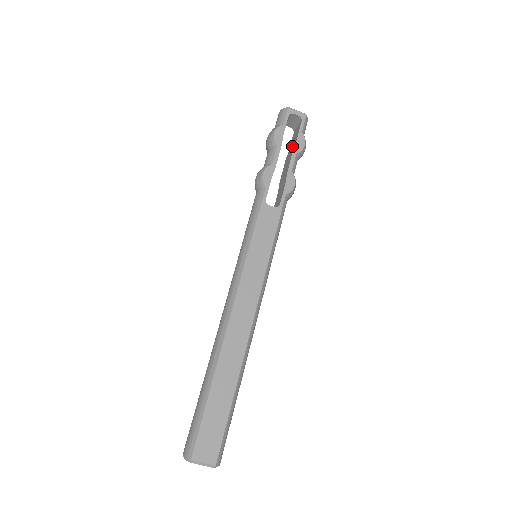
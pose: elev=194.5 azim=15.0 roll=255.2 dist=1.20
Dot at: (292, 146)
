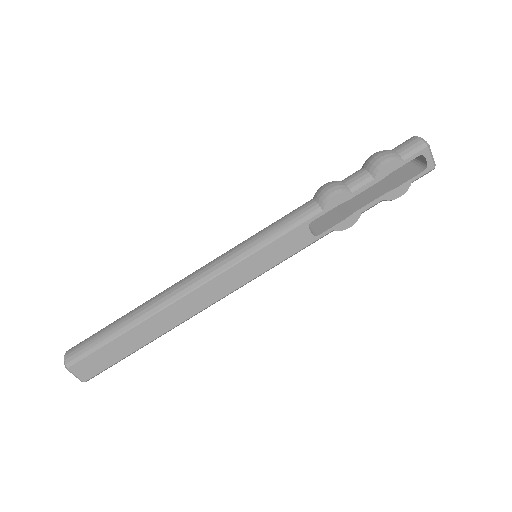
Dot at: (390, 182)
